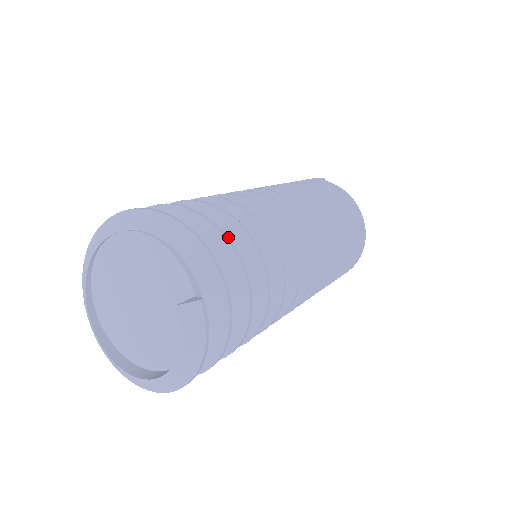
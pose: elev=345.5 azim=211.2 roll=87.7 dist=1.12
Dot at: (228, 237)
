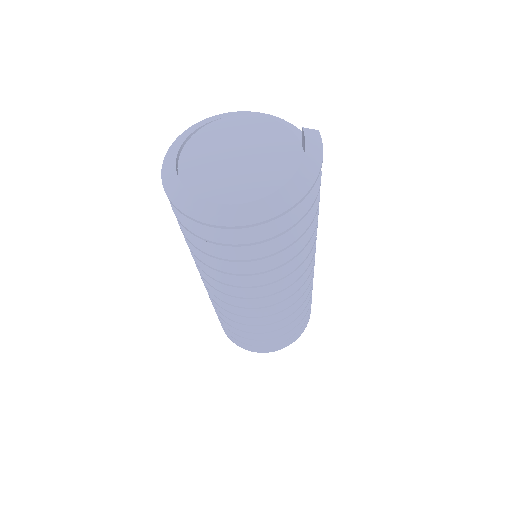
Dot at: occluded
